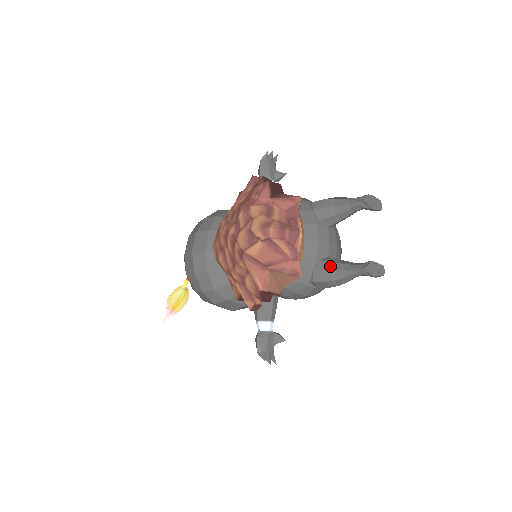
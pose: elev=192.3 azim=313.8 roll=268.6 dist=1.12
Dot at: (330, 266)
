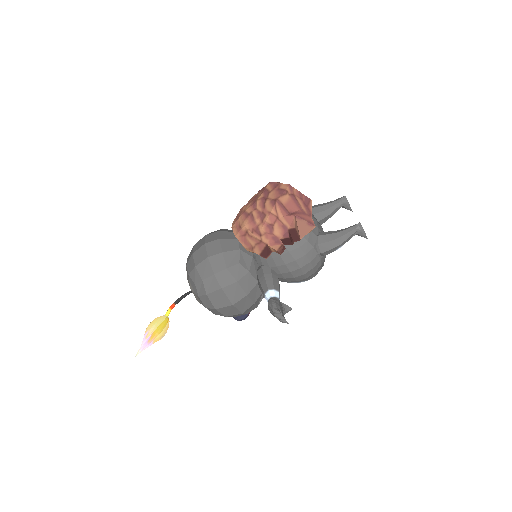
Dot at: (330, 232)
